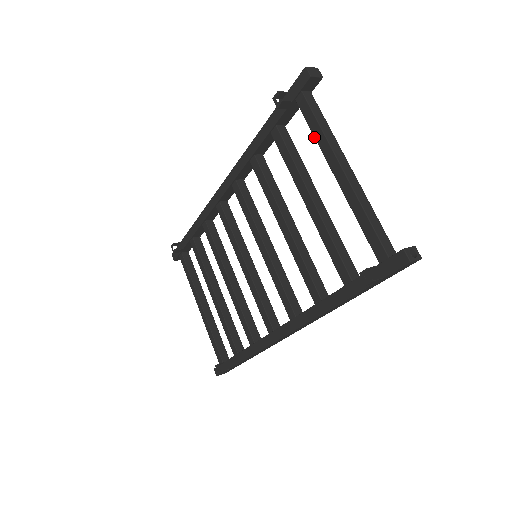
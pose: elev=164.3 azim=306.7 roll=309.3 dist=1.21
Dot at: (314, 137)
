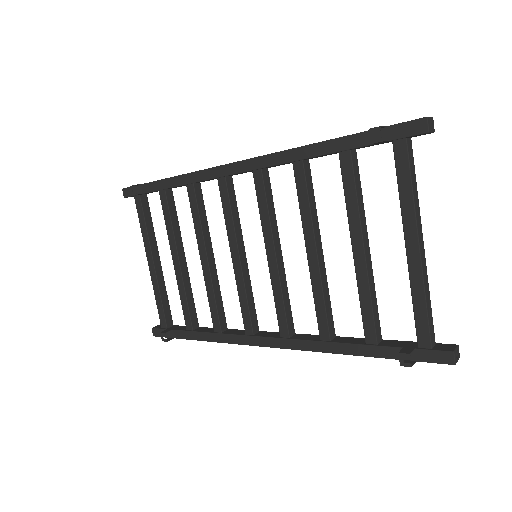
Dot at: (399, 195)
